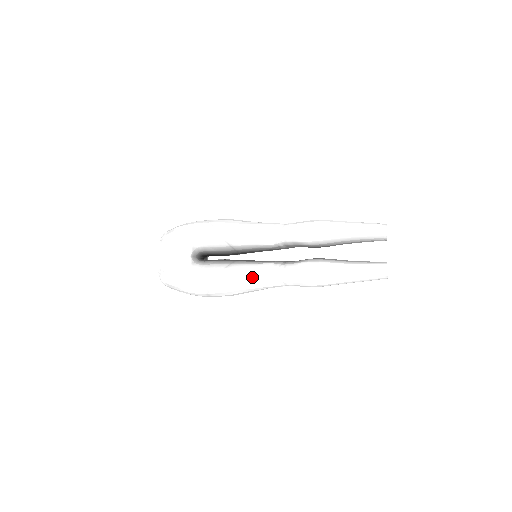
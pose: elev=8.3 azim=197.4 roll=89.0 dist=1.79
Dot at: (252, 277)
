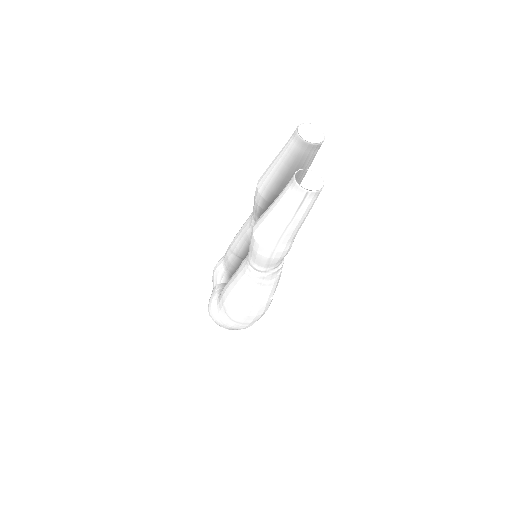
Dot at: (236, 277)
